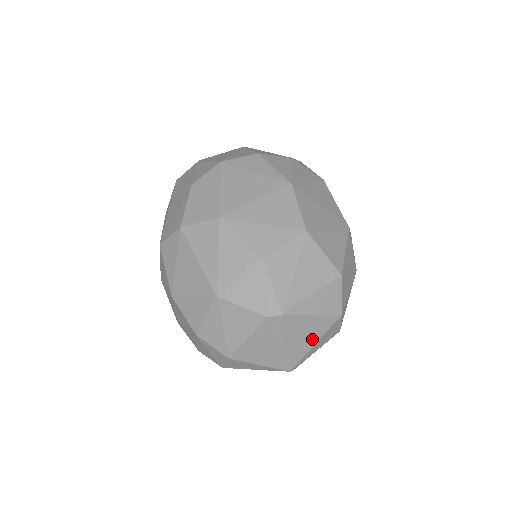
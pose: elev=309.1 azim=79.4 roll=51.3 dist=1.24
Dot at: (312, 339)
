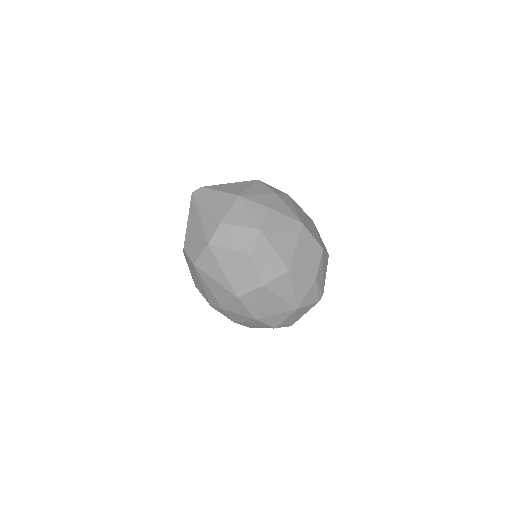
Dot at: occluded
